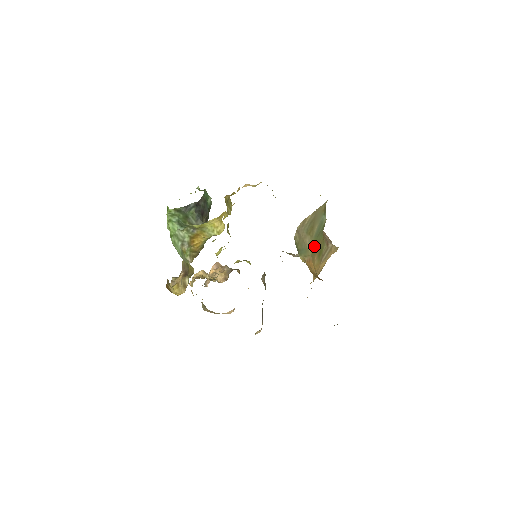
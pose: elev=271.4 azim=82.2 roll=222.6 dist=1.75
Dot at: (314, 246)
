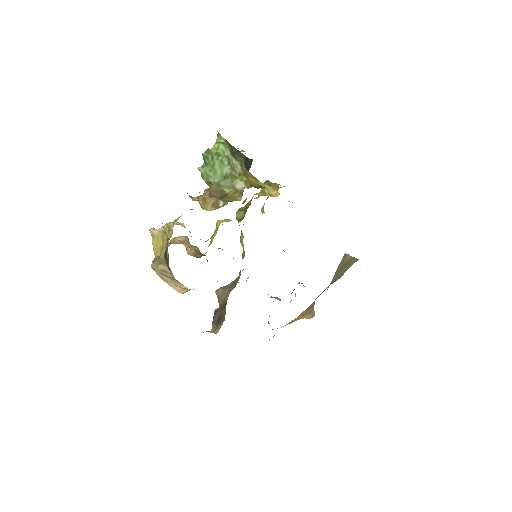
Dot at: occluded
